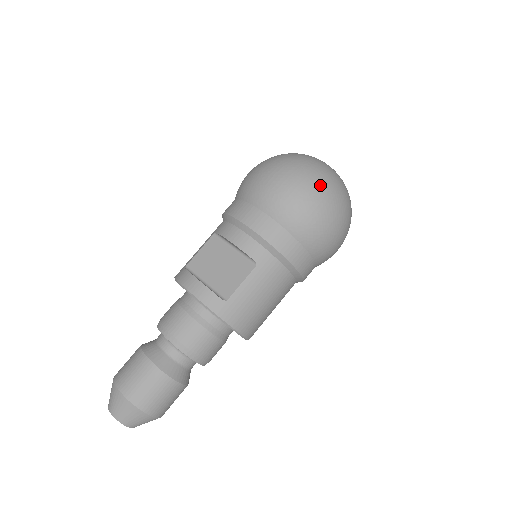
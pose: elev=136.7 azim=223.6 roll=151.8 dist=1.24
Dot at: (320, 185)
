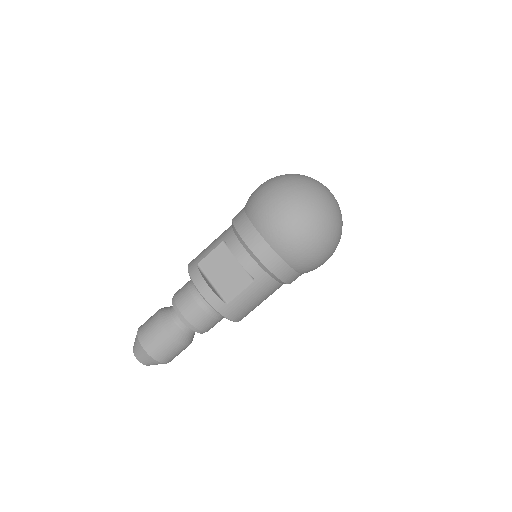
Dot at: (317, 227)
